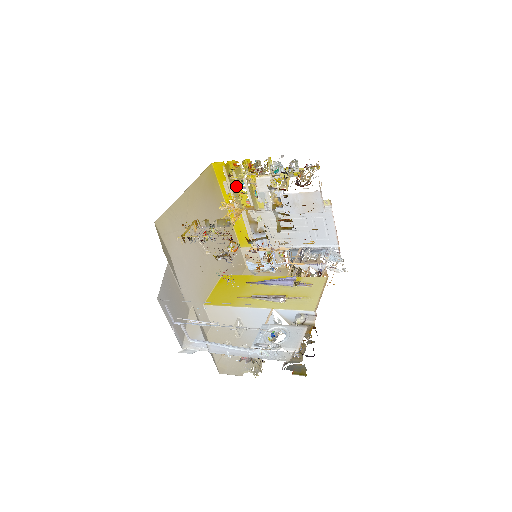
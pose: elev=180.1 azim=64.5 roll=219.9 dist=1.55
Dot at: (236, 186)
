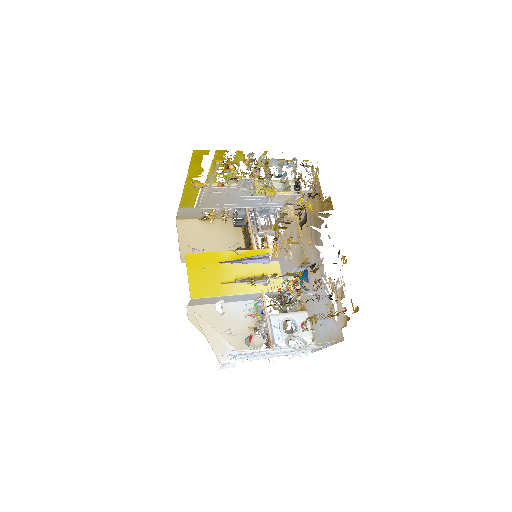
Dot at: (210, 168)
